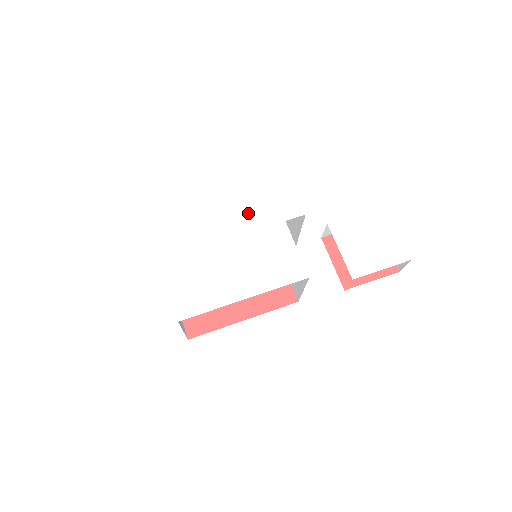
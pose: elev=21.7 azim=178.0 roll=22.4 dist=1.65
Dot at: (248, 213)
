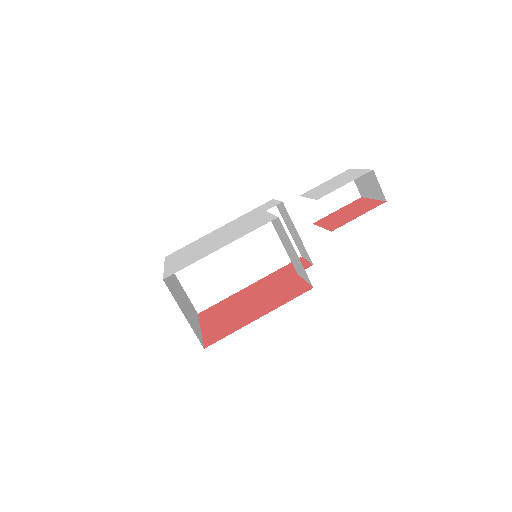
Dot at: (238, 222)
